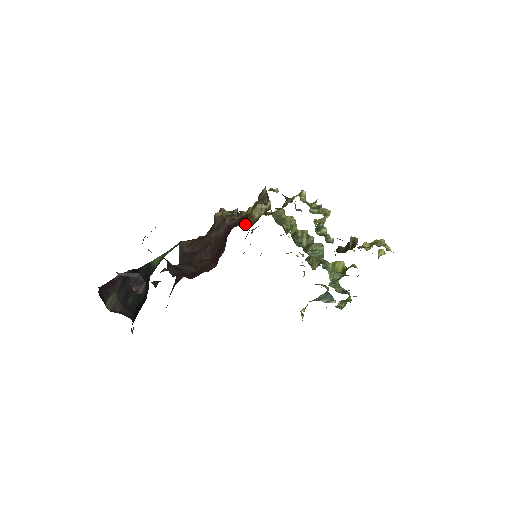
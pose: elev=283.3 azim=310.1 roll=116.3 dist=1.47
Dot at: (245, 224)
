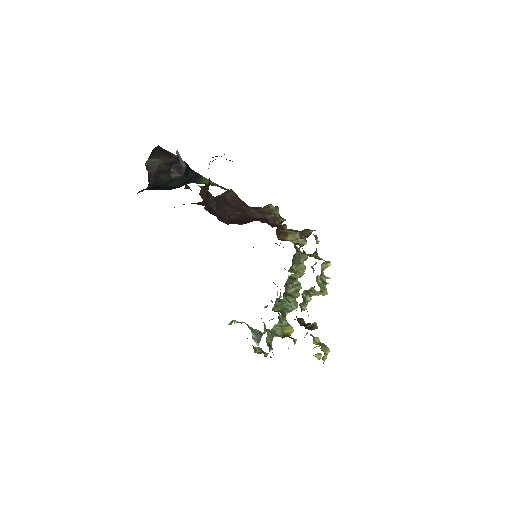
Dot at: occluded
